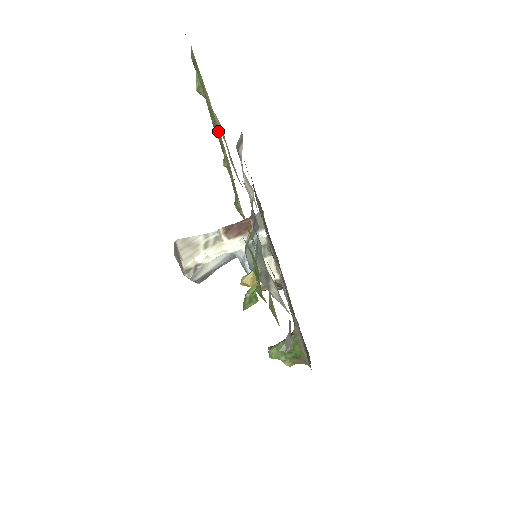
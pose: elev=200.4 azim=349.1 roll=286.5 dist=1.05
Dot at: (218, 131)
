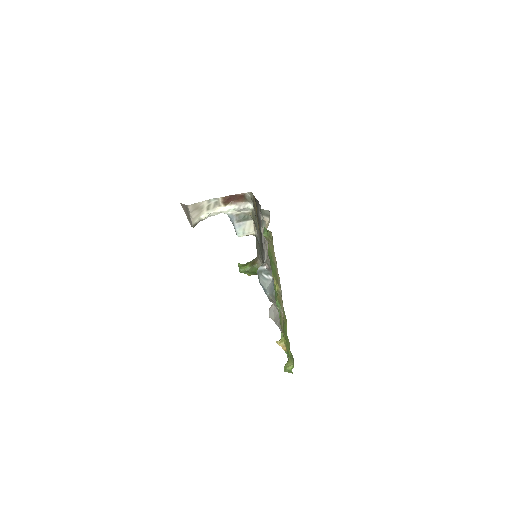
Dot at: (278, 280)
